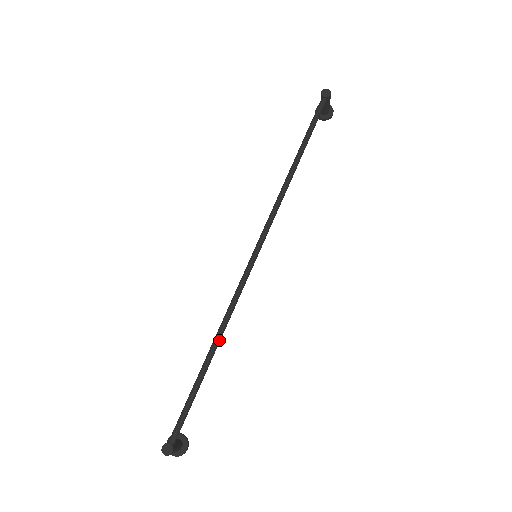
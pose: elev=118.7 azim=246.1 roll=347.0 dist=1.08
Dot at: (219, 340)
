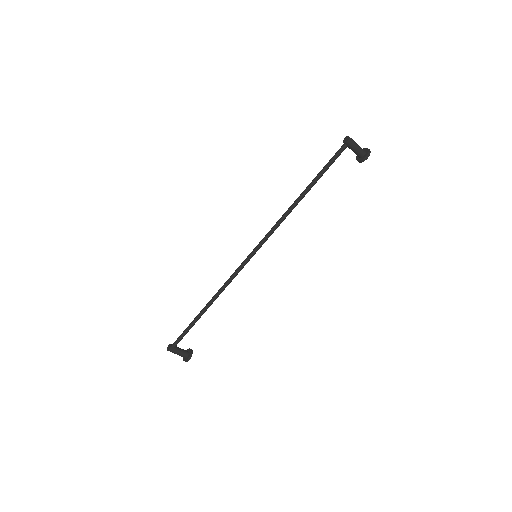
Dot at: (212, 300)
